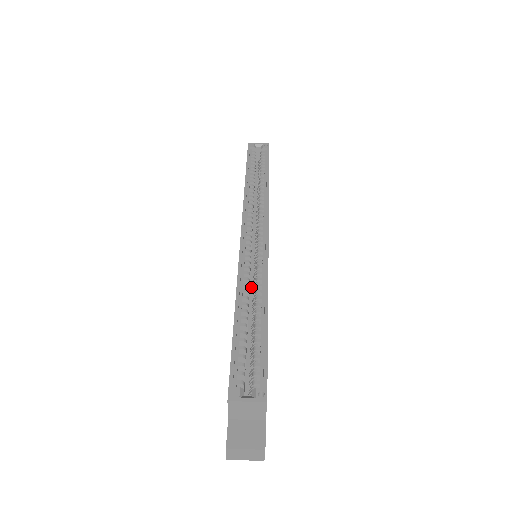
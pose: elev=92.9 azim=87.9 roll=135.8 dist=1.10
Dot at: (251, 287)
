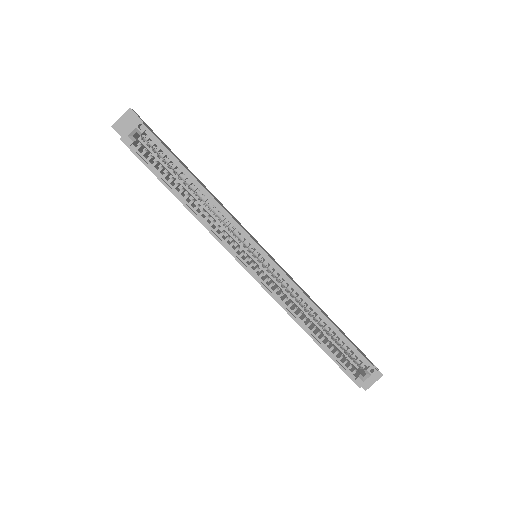
Dot at: (285, 292)
